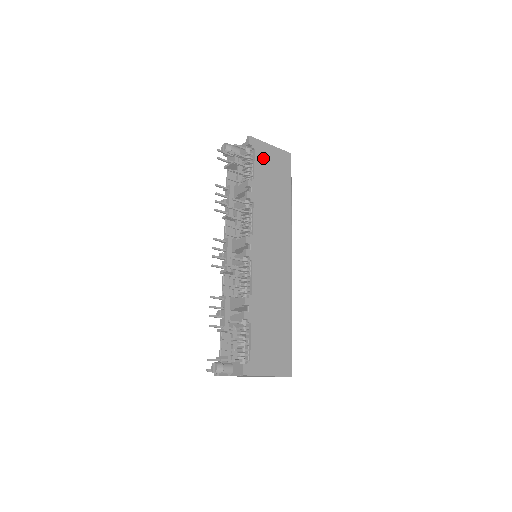
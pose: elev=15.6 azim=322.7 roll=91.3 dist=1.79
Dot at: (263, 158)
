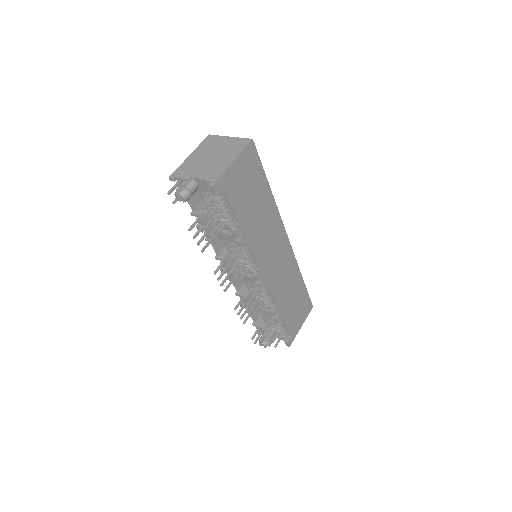
Dot at: (234, 189)
